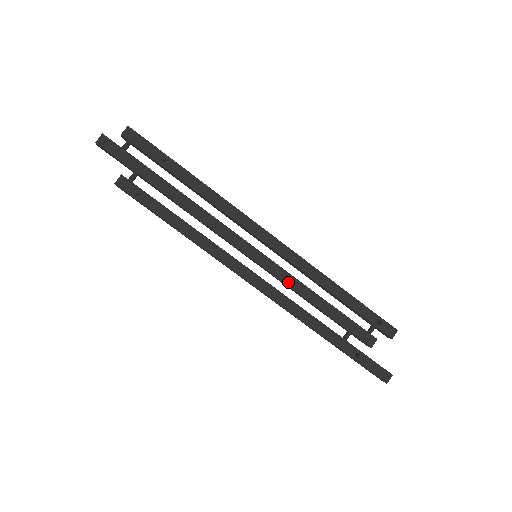
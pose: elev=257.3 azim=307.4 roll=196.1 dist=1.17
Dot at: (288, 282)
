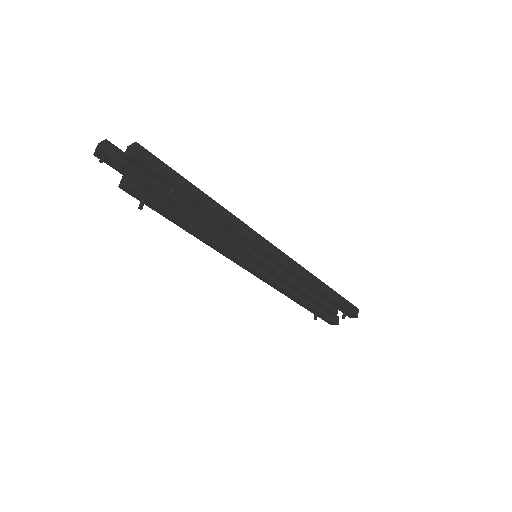
Dot at: (277, 278)
